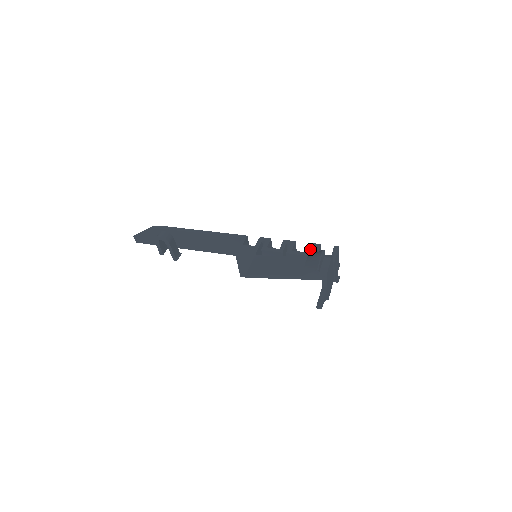
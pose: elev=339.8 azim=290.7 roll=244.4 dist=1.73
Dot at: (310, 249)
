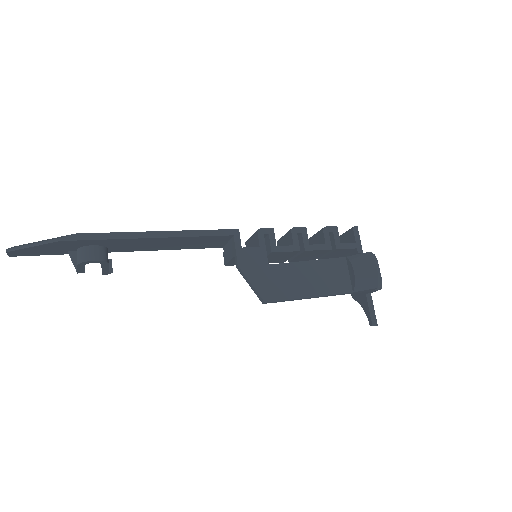
Dot at: (329, 238)
